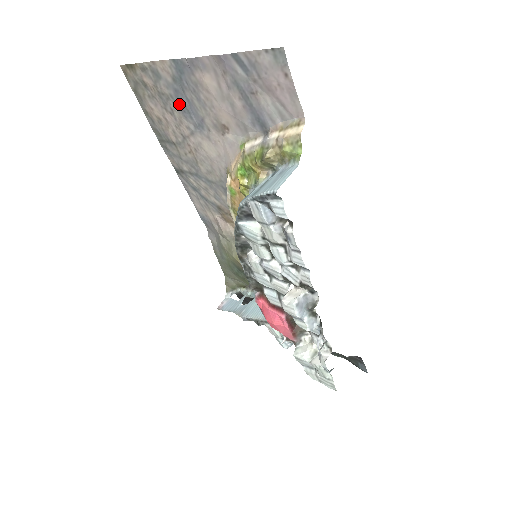
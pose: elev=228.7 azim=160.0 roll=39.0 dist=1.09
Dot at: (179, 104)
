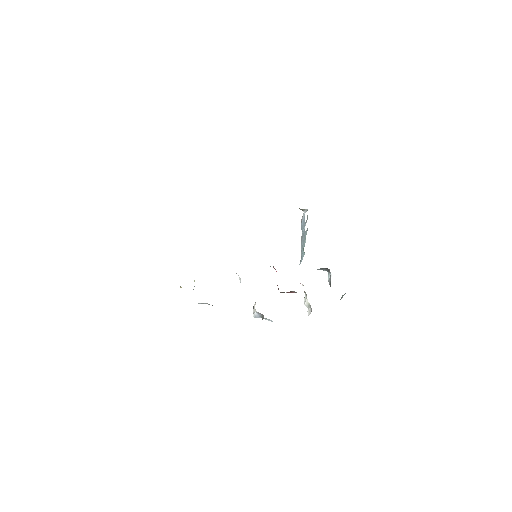
Dot at: occluded
